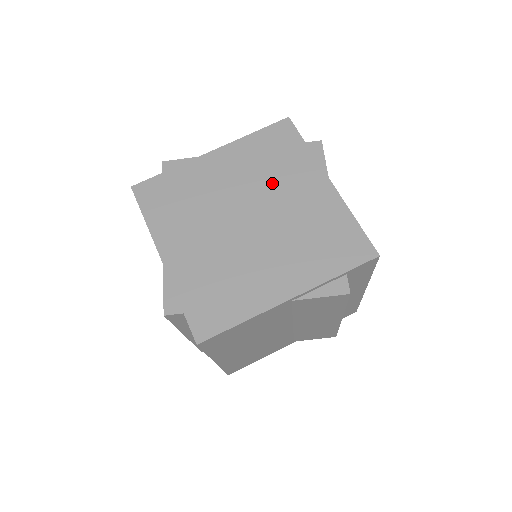
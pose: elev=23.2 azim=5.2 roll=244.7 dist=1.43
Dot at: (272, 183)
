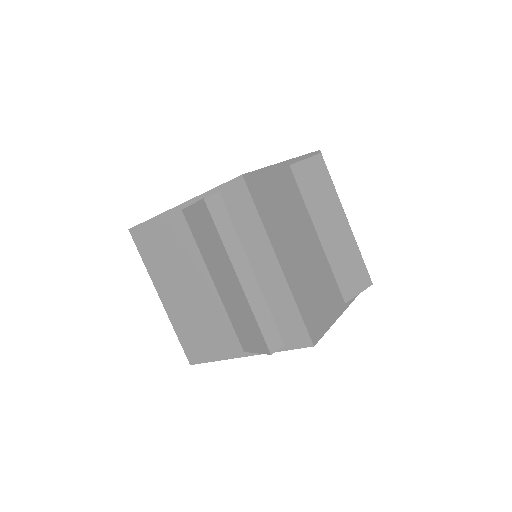
Dot at: occluded
